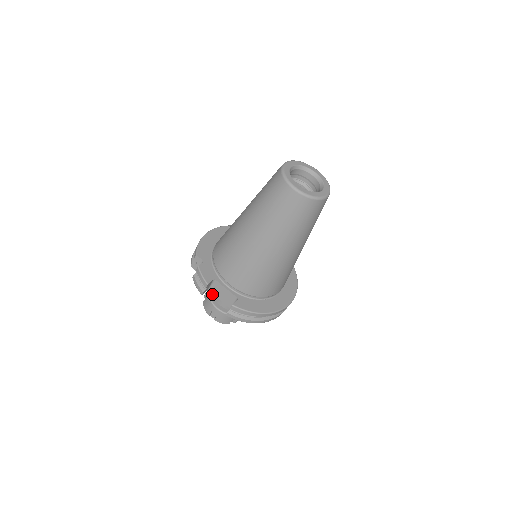
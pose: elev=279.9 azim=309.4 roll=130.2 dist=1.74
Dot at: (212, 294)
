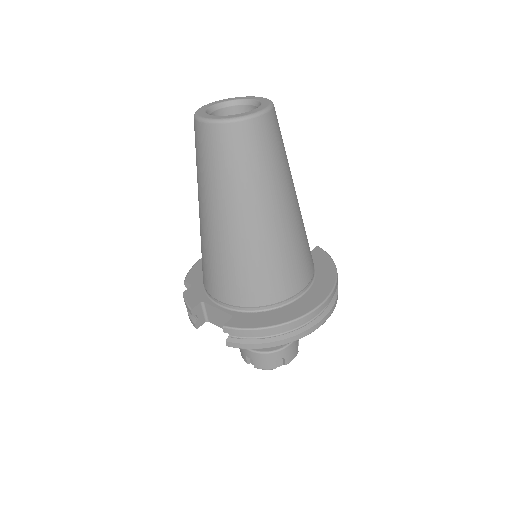
Dot at: occluded
